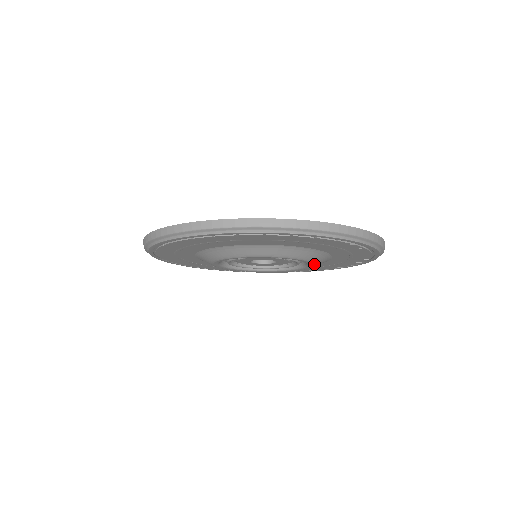
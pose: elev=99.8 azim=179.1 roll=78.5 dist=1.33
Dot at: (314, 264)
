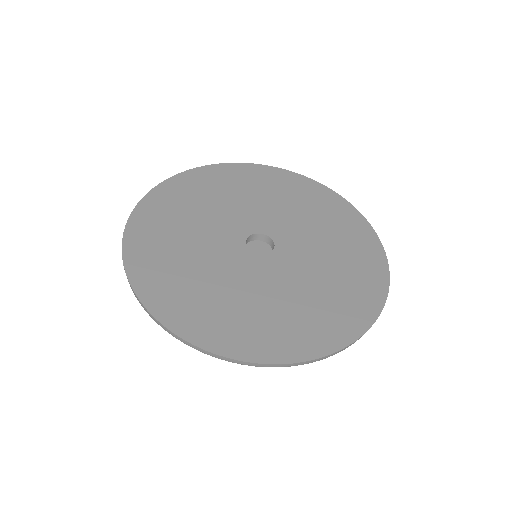
Dot at: occluded
